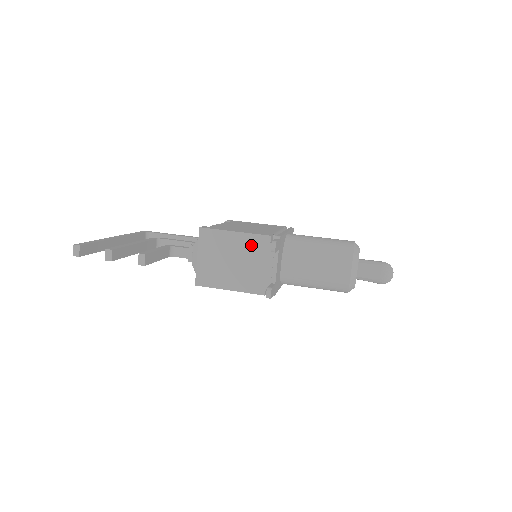
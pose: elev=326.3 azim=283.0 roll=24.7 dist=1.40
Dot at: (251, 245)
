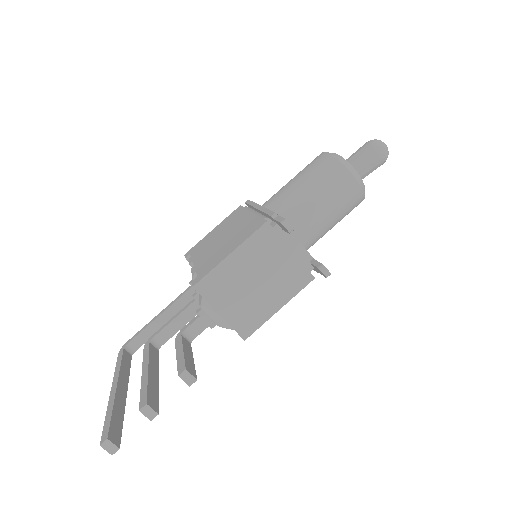
Dot at: (258, 249)
